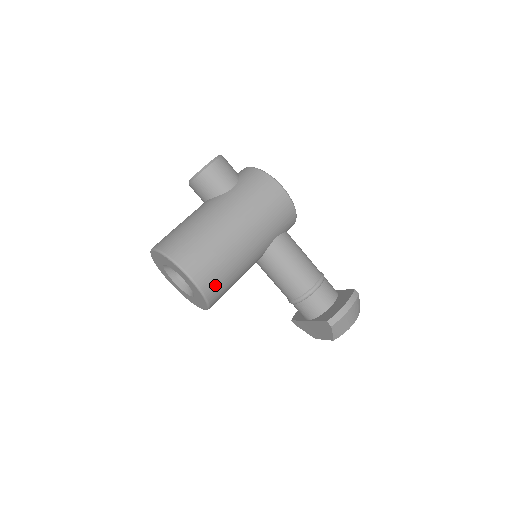
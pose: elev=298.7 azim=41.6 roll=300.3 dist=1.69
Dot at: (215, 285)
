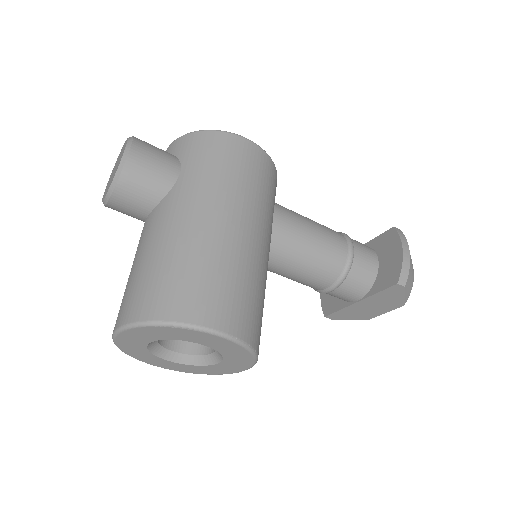
Dot at: (253, 322)
